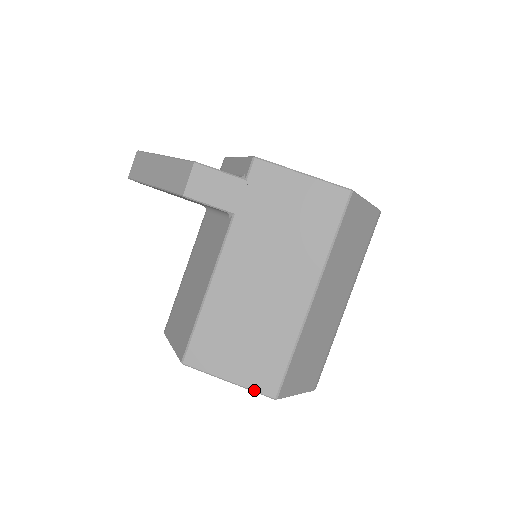
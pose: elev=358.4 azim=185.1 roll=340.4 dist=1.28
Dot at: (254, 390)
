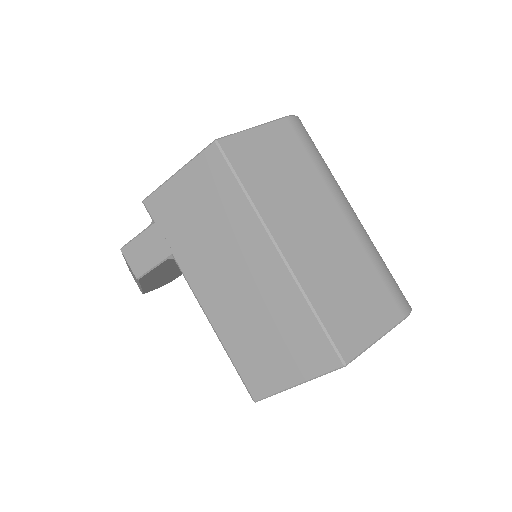
Dot at: (321, 374)
